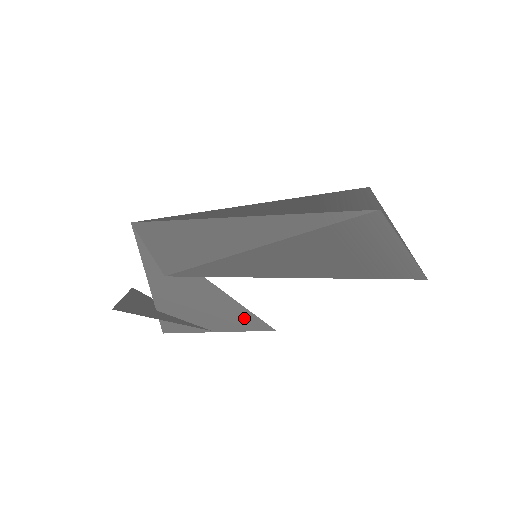
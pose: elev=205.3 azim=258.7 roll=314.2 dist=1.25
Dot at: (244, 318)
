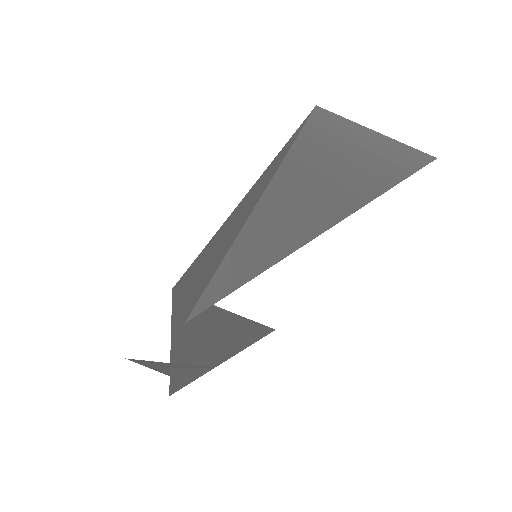
Dot at: (244, 332)
